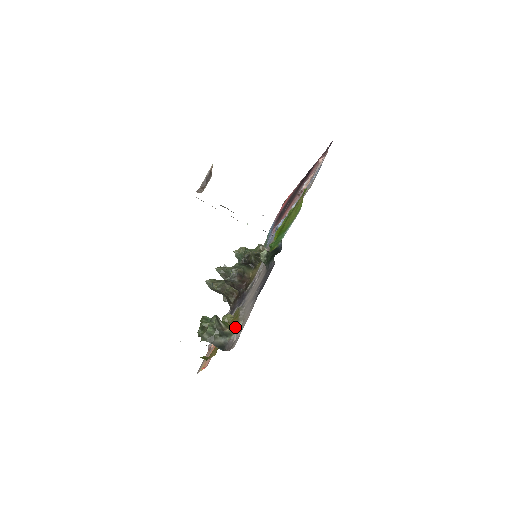
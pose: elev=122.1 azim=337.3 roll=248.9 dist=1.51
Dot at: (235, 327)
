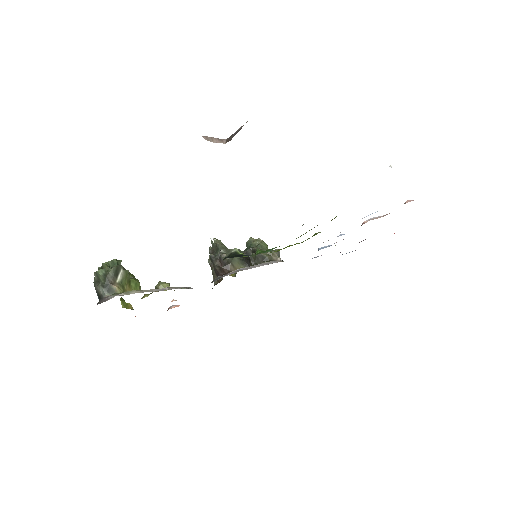
Dot at: (127, 291)
